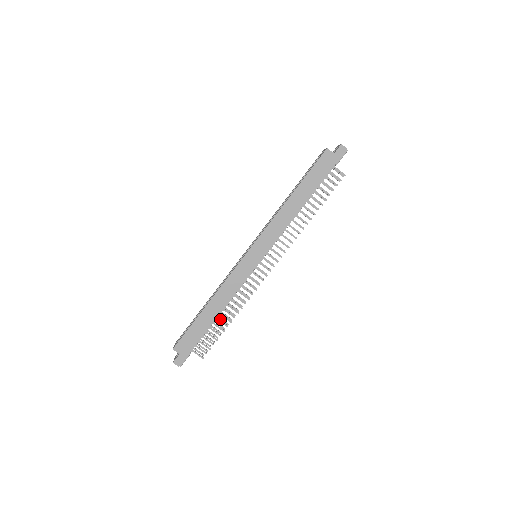
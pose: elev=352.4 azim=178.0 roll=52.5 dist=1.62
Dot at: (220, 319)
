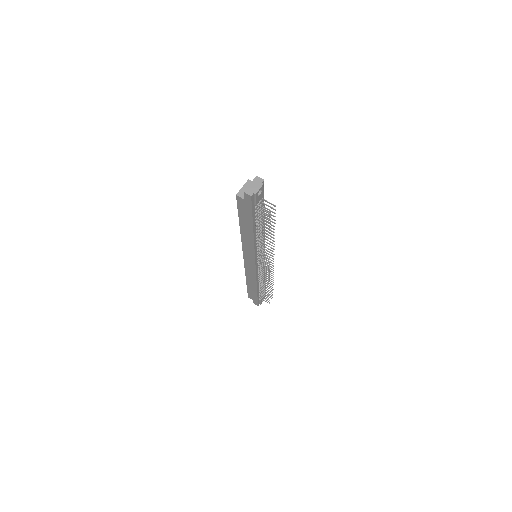
Dot at: occluded
